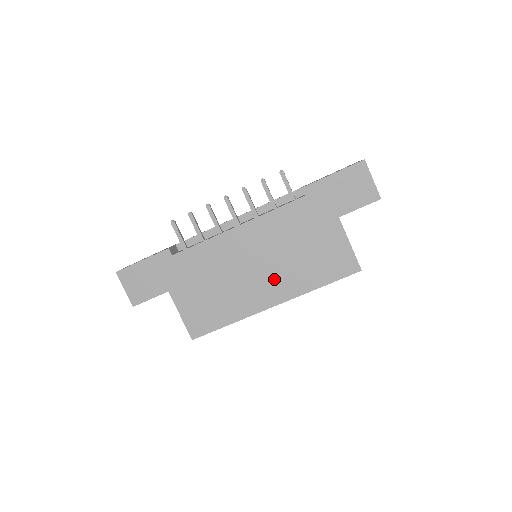
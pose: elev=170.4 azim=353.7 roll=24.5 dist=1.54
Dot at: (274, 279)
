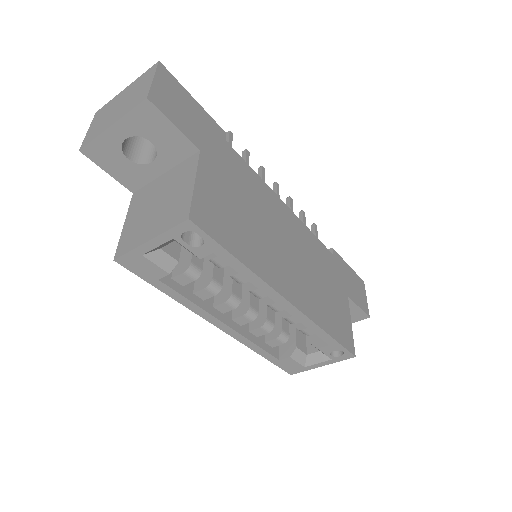
Dot at: (297, 278)
